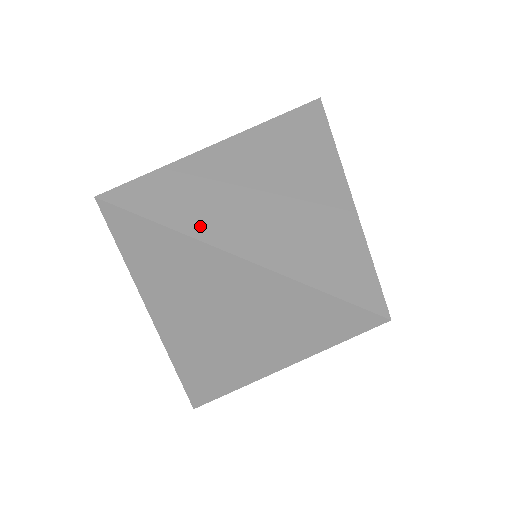
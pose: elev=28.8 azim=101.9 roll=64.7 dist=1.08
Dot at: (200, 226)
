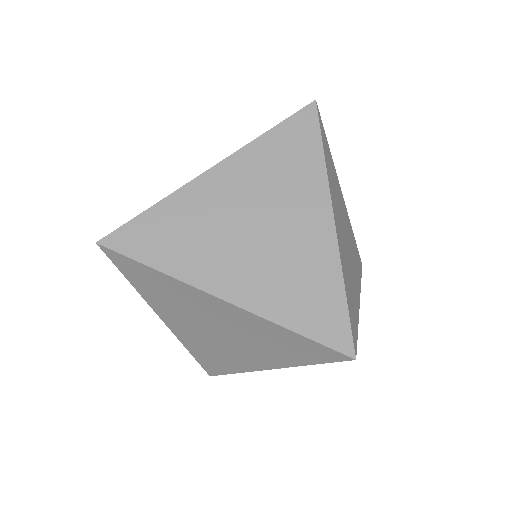
Dot at: (189, 269)
